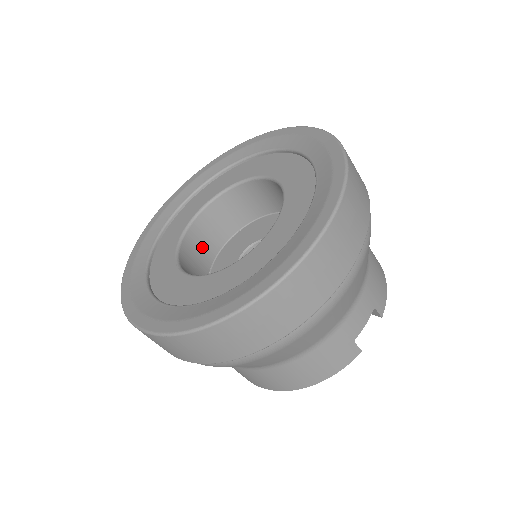
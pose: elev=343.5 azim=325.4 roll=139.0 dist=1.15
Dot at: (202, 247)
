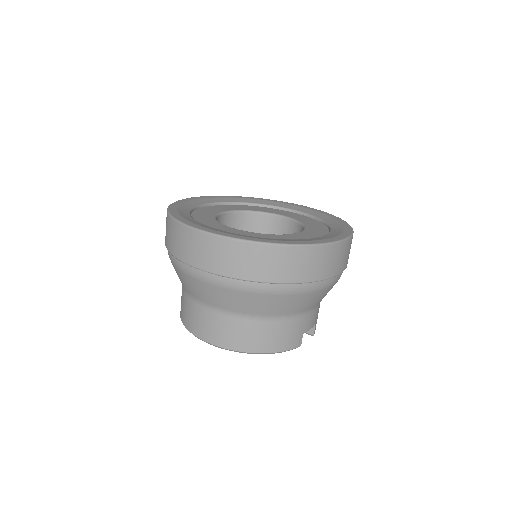
Dot at: occluded
